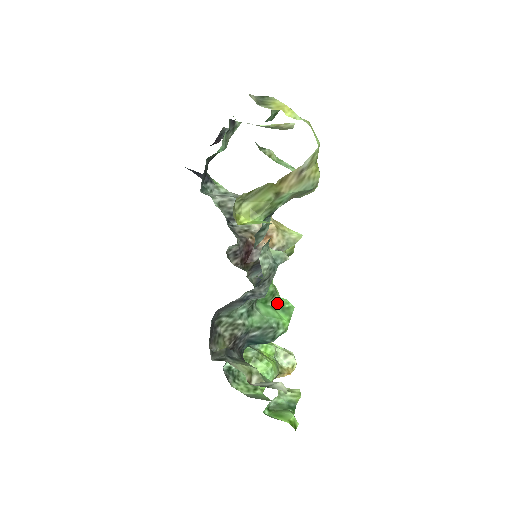
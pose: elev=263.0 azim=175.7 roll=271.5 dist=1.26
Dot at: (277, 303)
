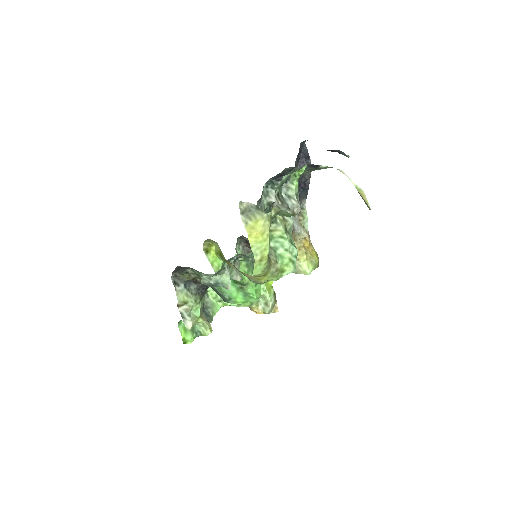
Dot at: (244, 289)
